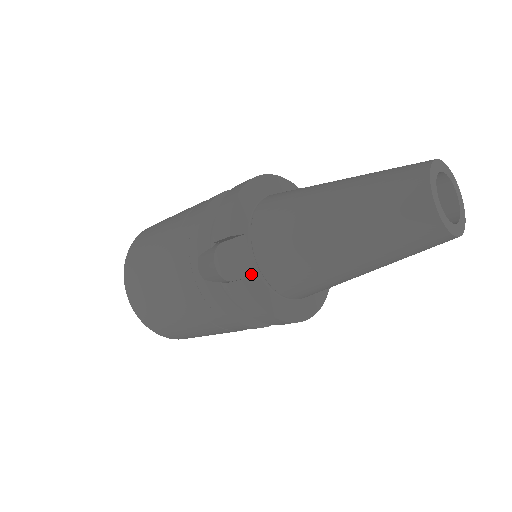
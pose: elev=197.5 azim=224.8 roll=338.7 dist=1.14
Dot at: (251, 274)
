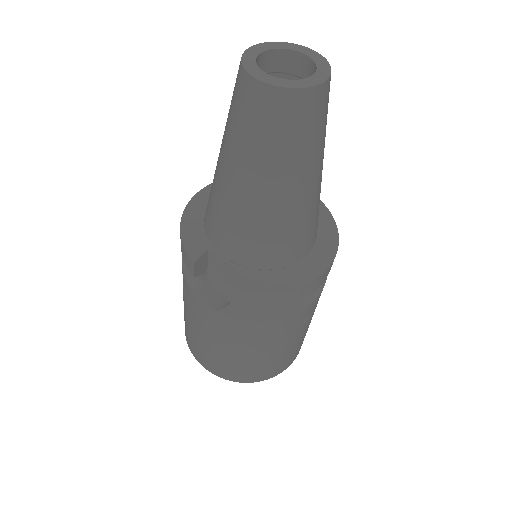
Dot at: (239, 275)
